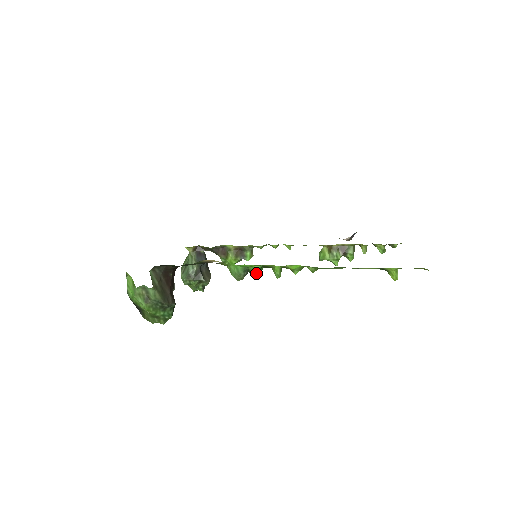
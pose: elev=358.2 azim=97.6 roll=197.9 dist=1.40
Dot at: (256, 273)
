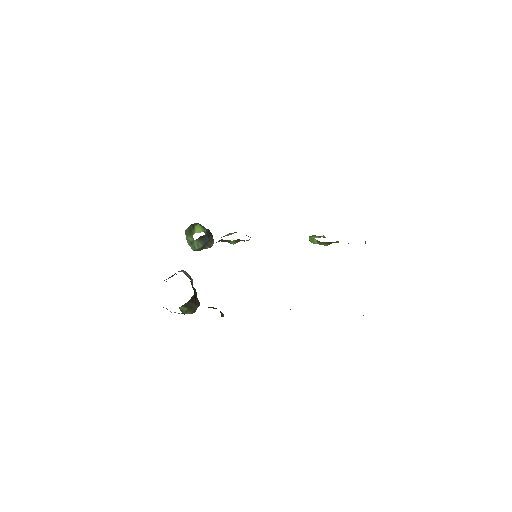
Dot at: occluded
